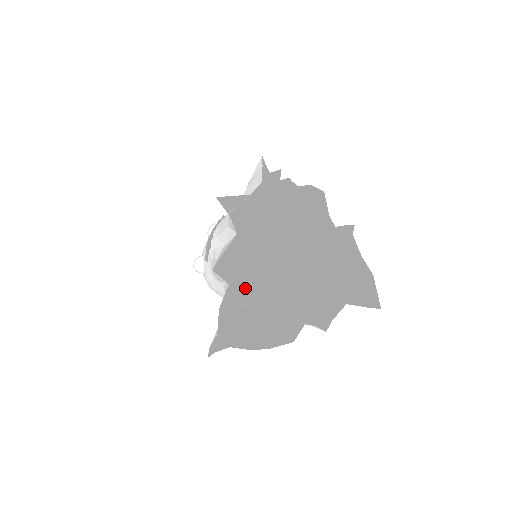
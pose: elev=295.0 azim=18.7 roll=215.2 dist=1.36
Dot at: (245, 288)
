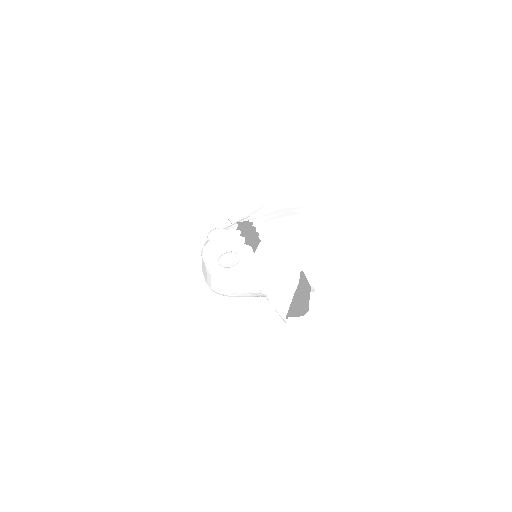
Dot at: occluded
